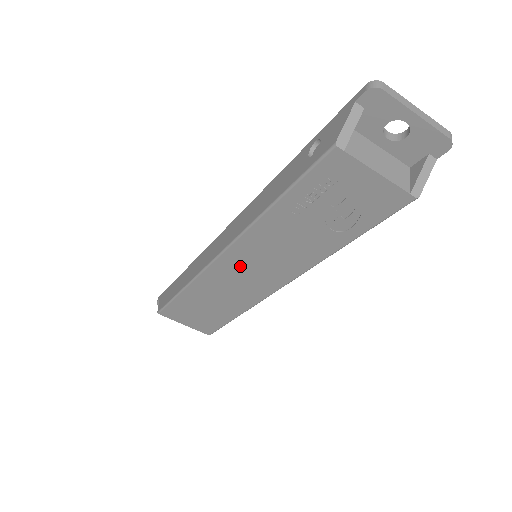
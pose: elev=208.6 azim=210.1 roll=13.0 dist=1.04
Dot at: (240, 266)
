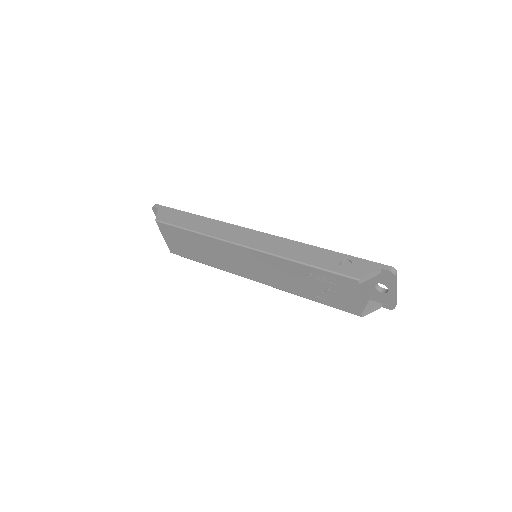
Dot at: (247, 258)
